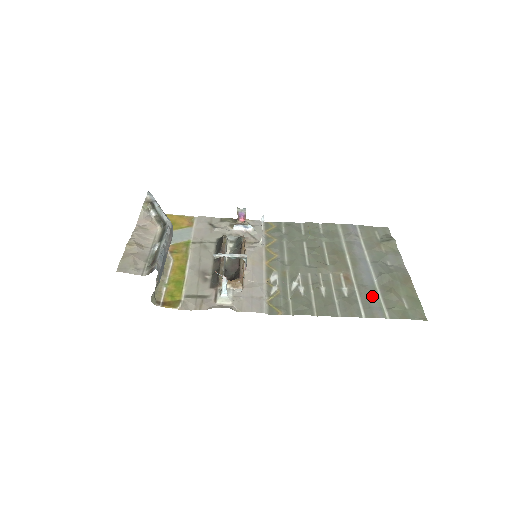
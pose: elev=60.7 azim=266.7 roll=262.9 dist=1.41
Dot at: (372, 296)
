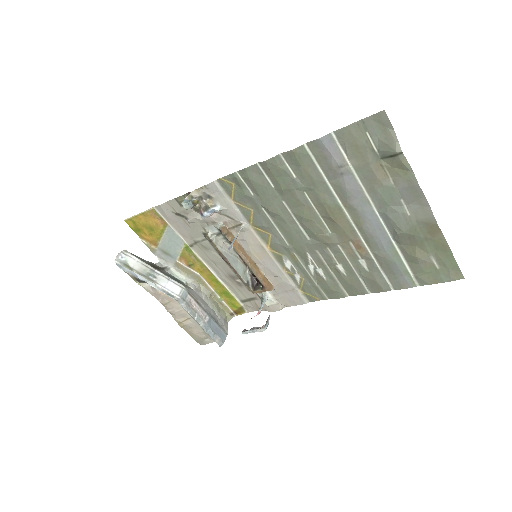
Dot at: (394, 266)
